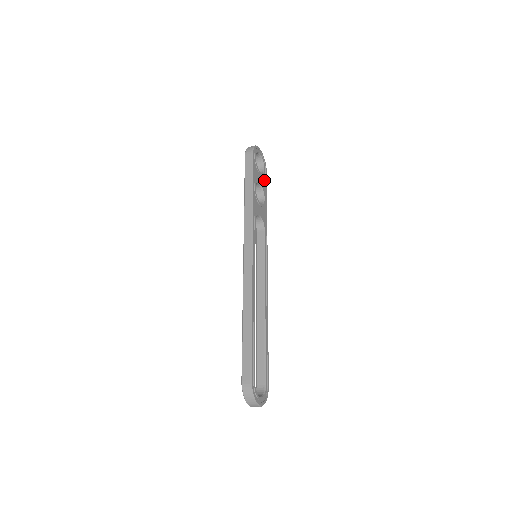
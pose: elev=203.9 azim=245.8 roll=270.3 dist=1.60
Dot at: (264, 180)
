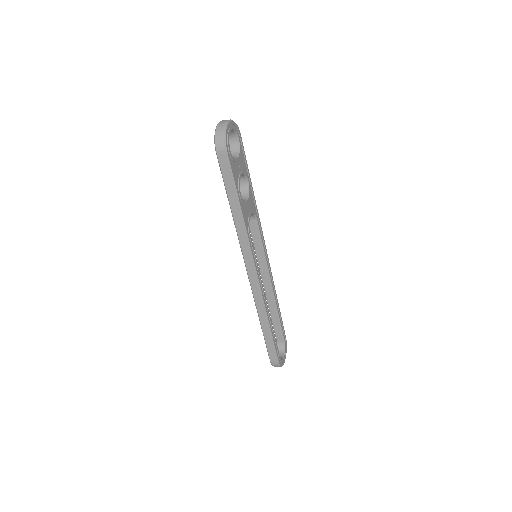
Dot at: (242, 154)
